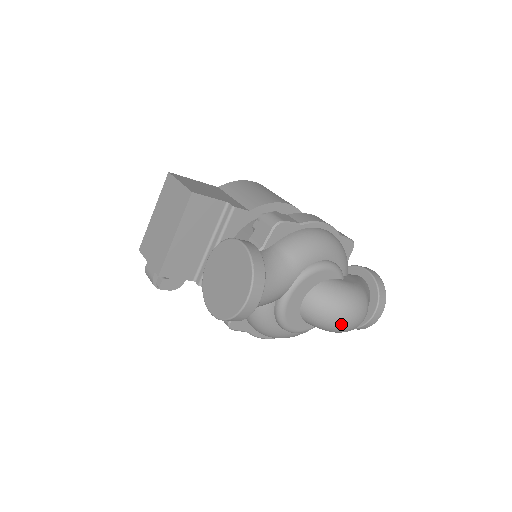
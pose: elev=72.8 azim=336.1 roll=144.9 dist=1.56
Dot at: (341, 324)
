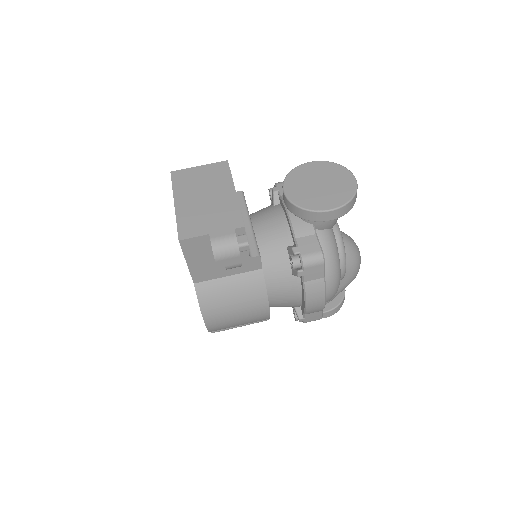
Dot at: occluded
